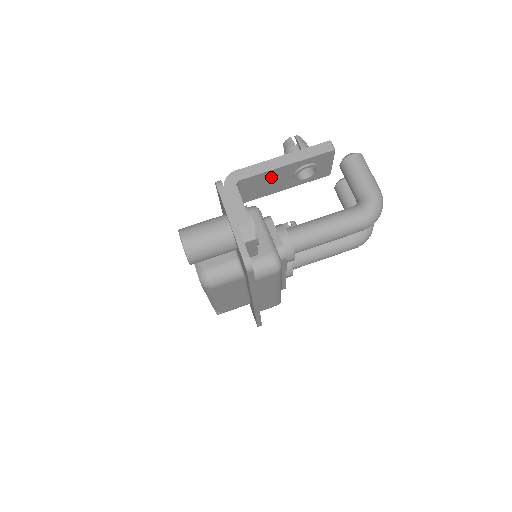
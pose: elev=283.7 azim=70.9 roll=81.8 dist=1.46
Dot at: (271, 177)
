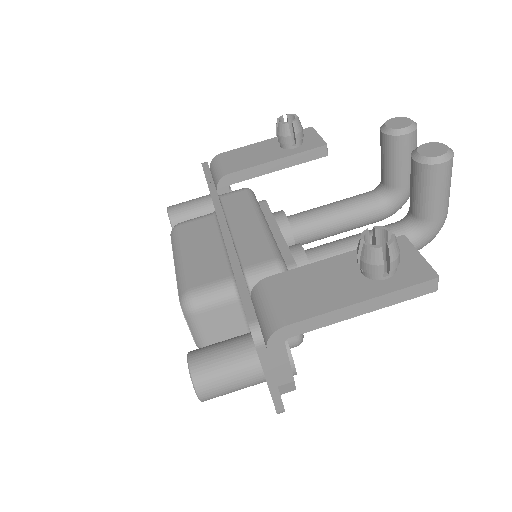
Dot at: occluded
